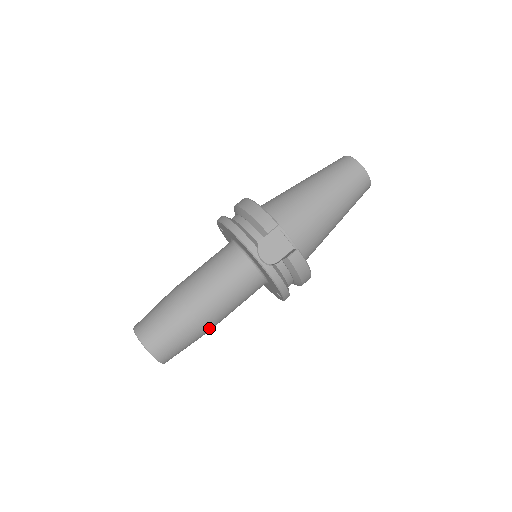
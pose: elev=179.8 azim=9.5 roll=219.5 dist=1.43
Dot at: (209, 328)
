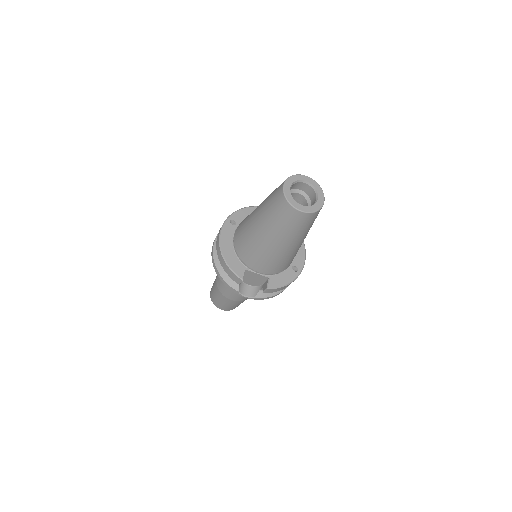
Dot at: occluded
